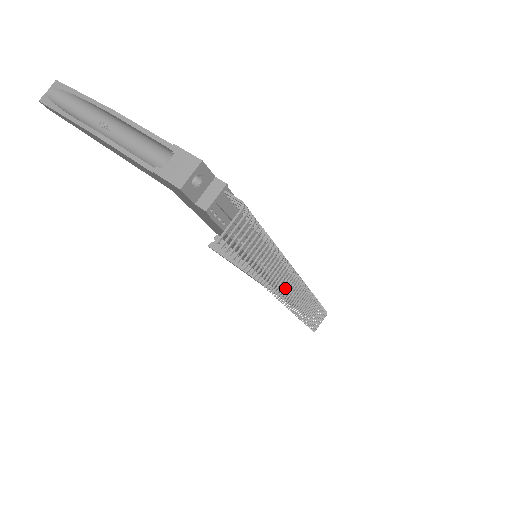
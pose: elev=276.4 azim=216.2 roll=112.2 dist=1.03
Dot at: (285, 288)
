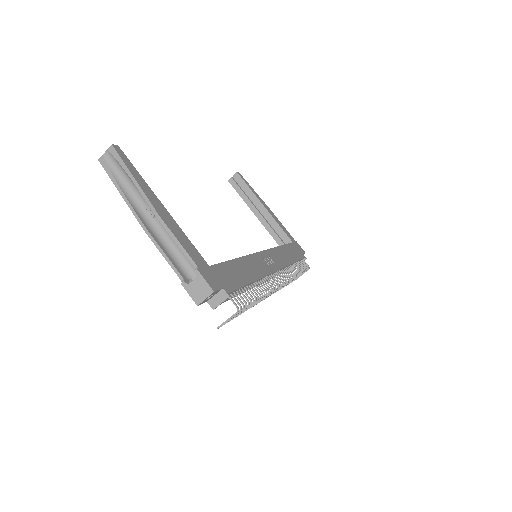
Dot at: occluded
